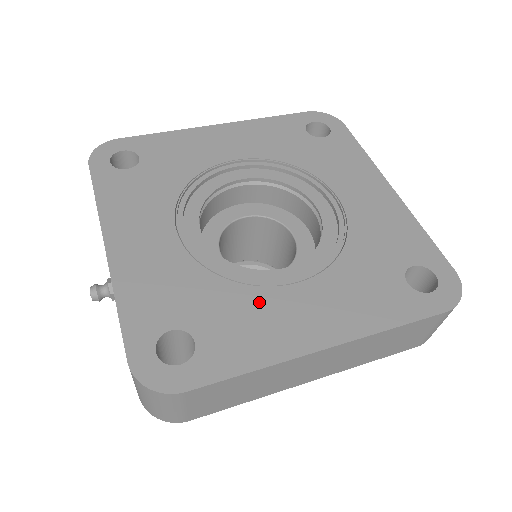
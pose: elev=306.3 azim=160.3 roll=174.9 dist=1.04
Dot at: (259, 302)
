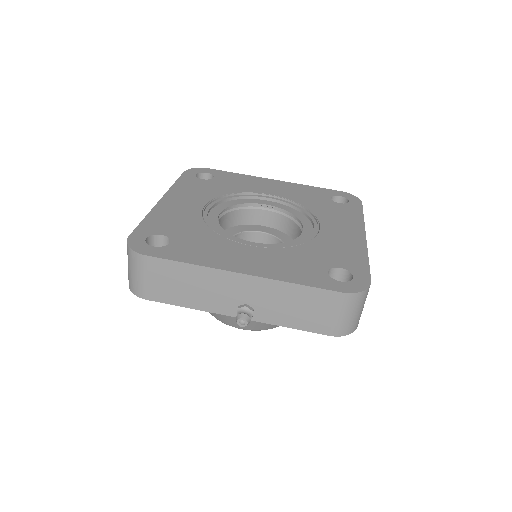
Dot at: (326, 241)
